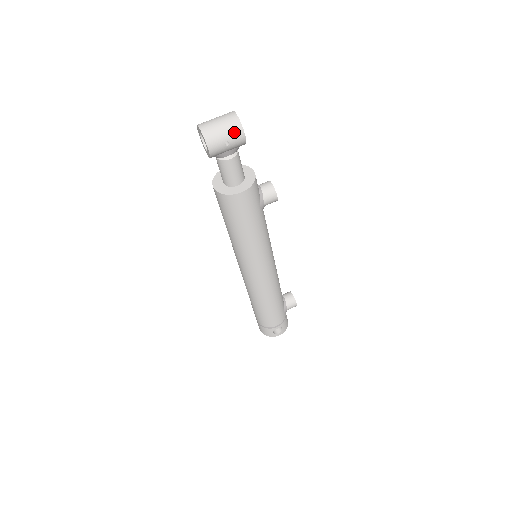
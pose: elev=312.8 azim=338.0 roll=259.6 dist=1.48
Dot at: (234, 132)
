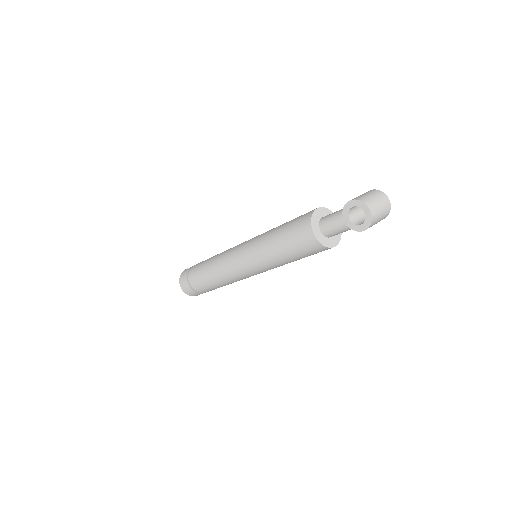
Dot at: (384, 218)
